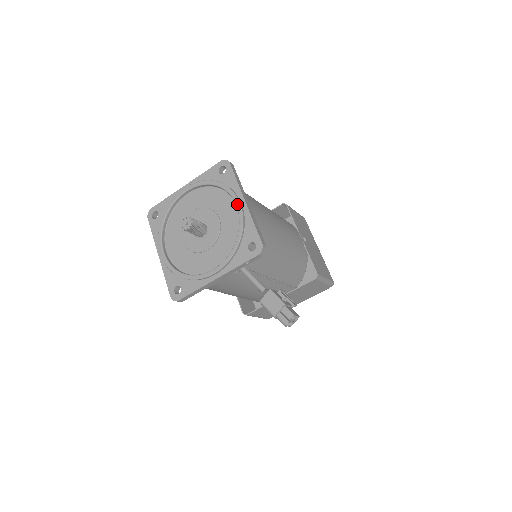
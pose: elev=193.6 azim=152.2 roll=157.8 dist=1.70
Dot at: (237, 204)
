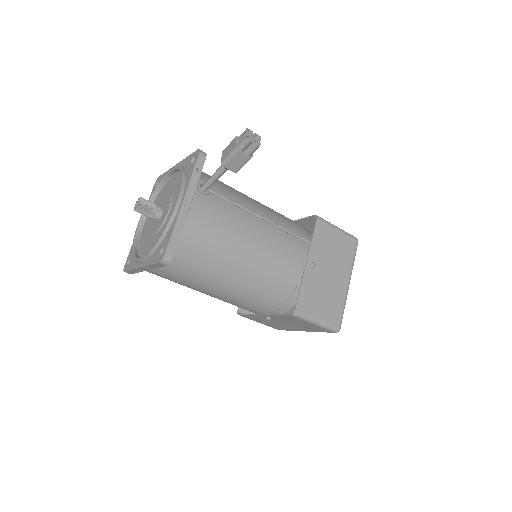
Dot at: (171, 169)
